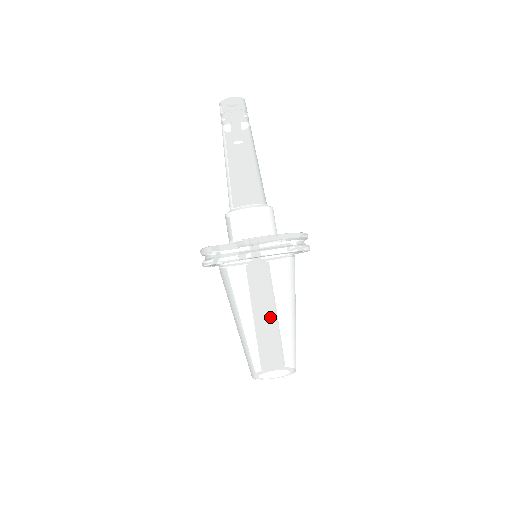
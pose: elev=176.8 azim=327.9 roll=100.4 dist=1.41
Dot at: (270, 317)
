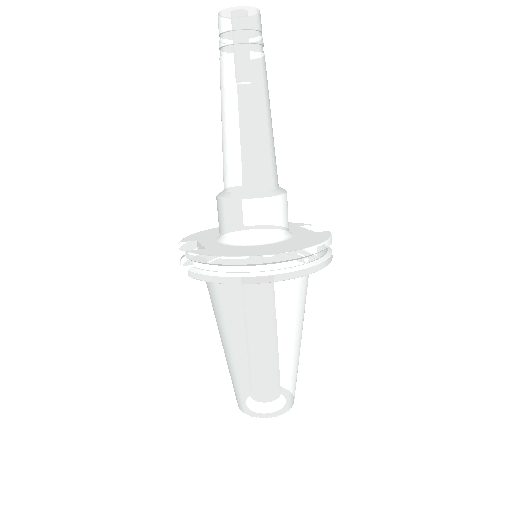
Dot at: (239, 349)
